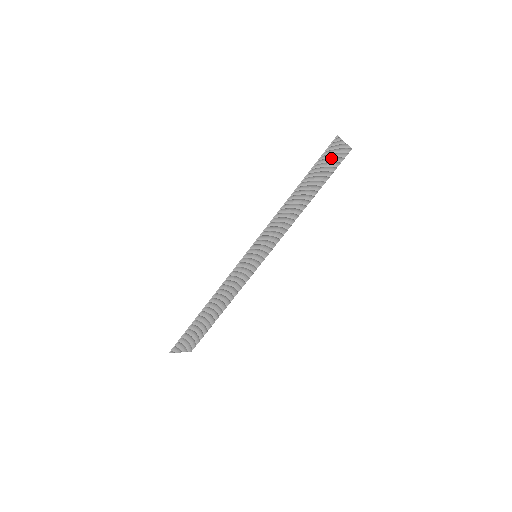
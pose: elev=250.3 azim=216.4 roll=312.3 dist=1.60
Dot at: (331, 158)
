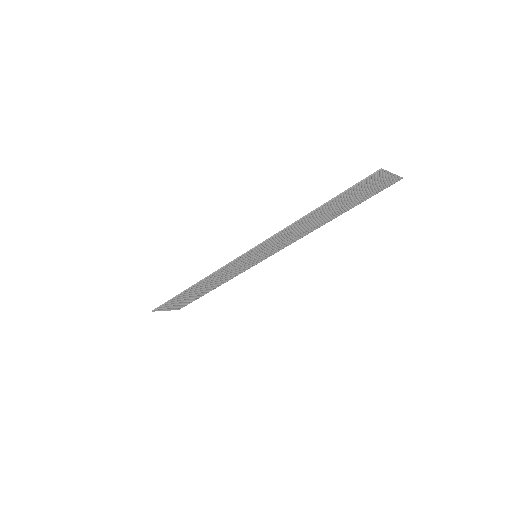
Dot at: (369, 187)
